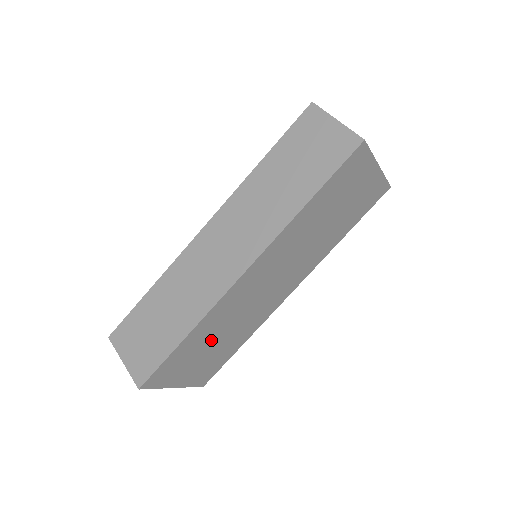
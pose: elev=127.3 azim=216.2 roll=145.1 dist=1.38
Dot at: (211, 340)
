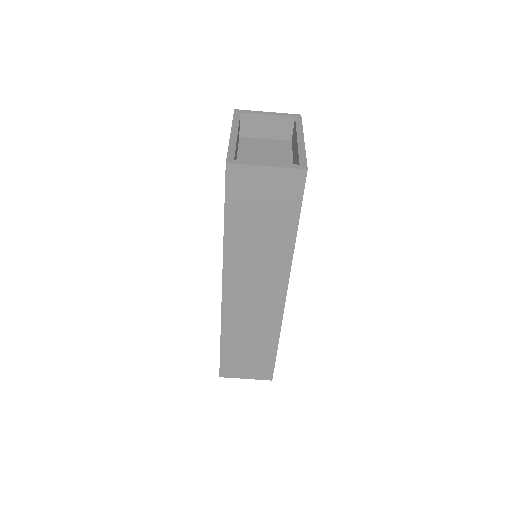
Dot at: occluded
